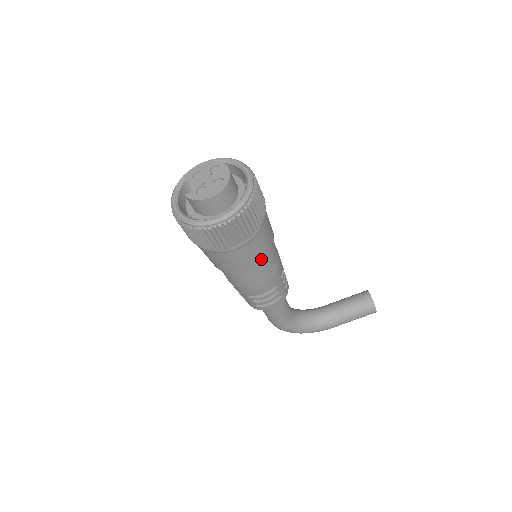
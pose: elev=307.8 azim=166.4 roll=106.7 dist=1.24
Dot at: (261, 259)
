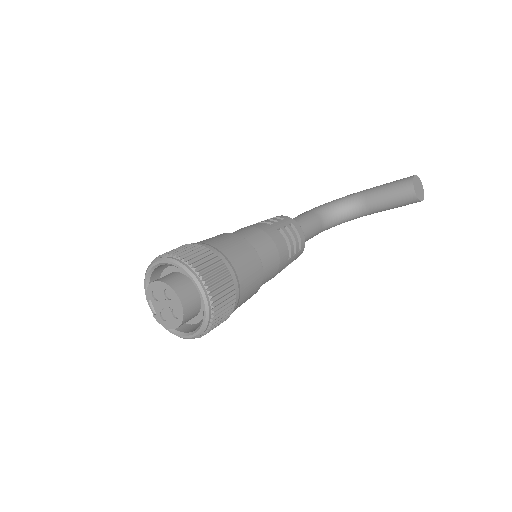
Dot at: occluded
